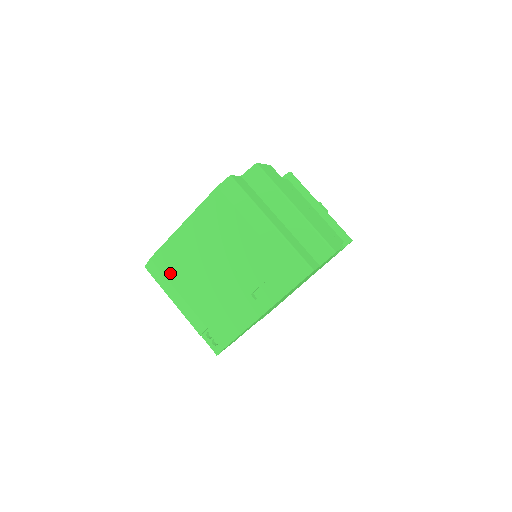
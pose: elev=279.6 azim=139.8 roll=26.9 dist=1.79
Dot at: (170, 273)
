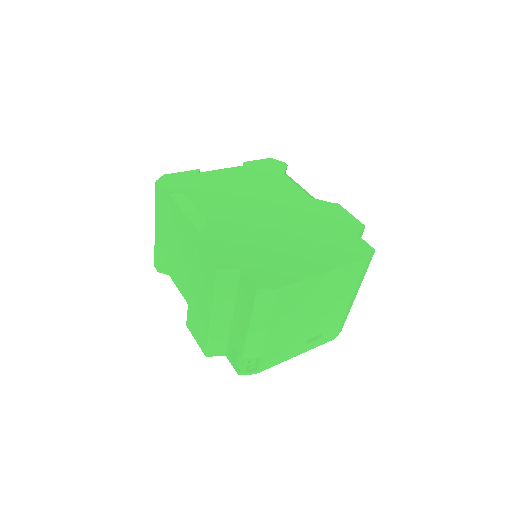
Dot at: (279, 308)
